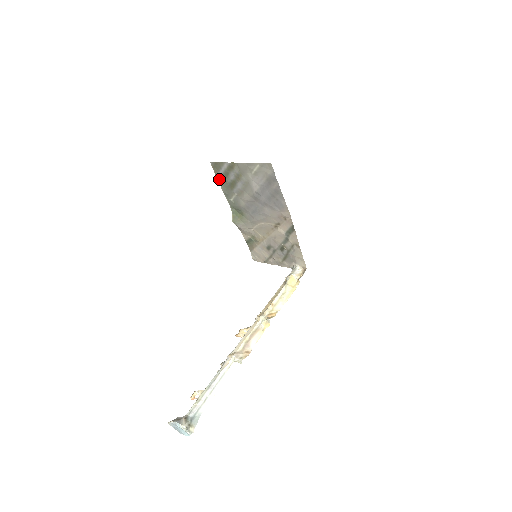
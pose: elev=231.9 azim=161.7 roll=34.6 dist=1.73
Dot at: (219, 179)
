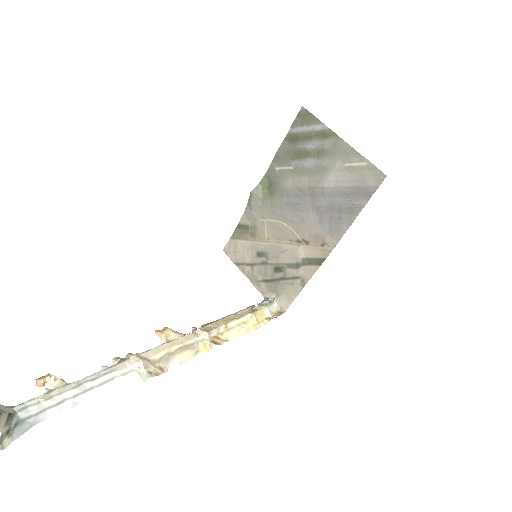
Dot at: (290, 134)
